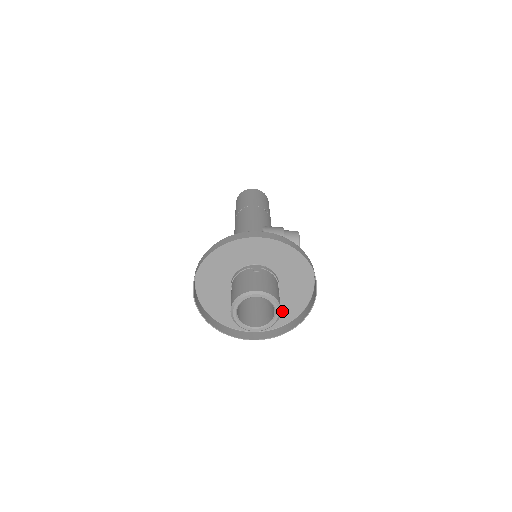
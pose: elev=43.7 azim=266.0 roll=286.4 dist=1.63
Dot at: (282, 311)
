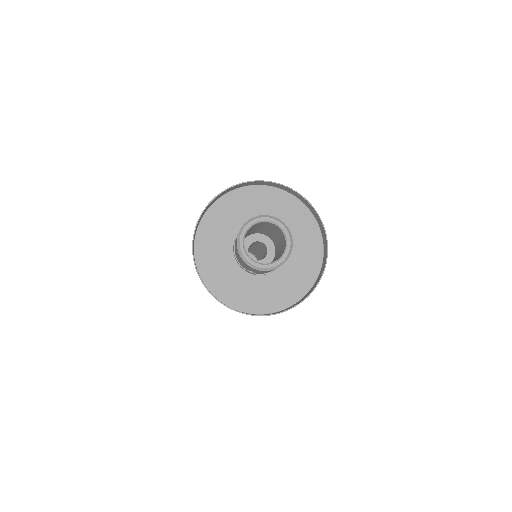
Dot at: (277, 293)
